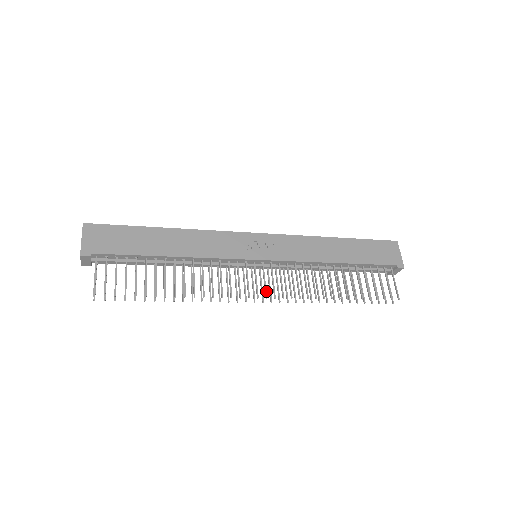
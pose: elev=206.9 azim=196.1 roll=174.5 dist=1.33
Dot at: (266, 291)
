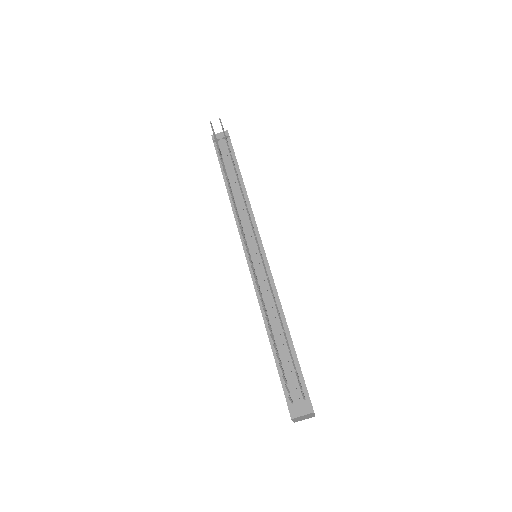
Dot at: occluded
